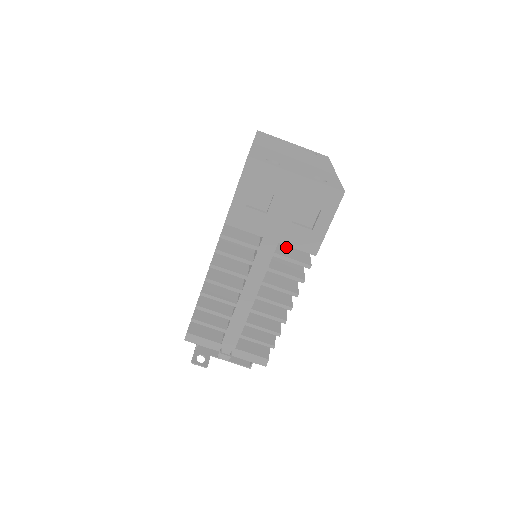
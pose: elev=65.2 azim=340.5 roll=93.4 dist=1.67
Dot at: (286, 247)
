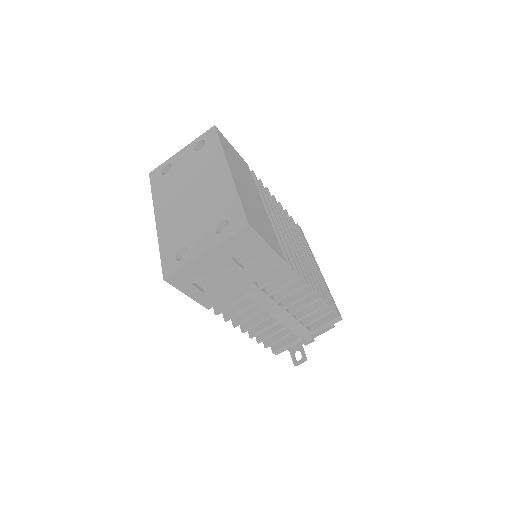
Dot at: occluded
